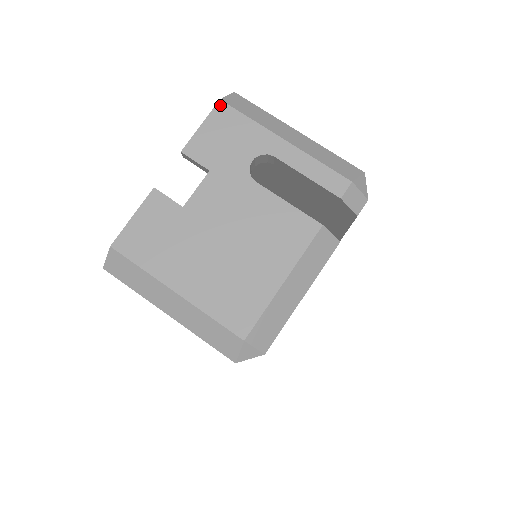
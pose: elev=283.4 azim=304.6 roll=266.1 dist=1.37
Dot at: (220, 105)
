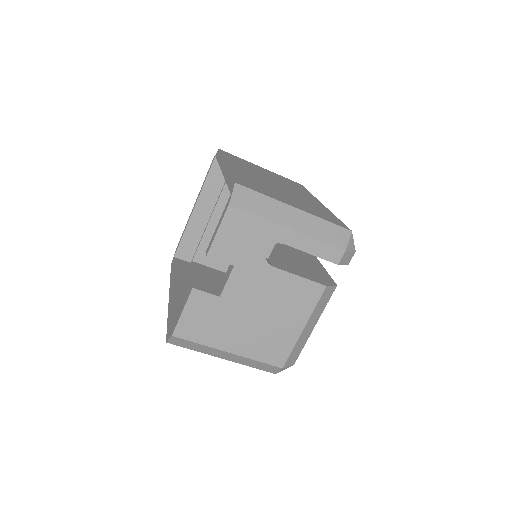
Dot at: (230, 210)
